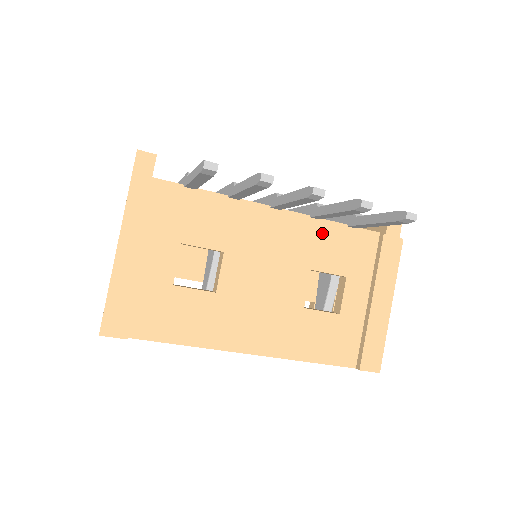
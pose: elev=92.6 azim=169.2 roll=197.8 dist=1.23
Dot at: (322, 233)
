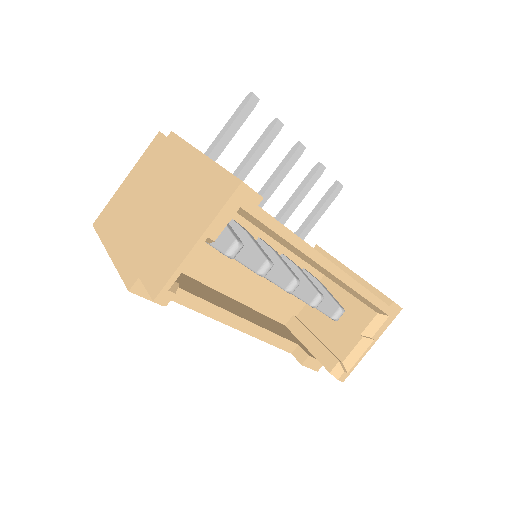
Dot at: occluded
